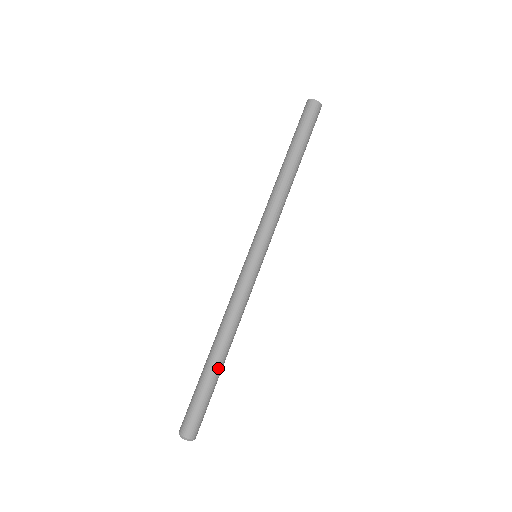
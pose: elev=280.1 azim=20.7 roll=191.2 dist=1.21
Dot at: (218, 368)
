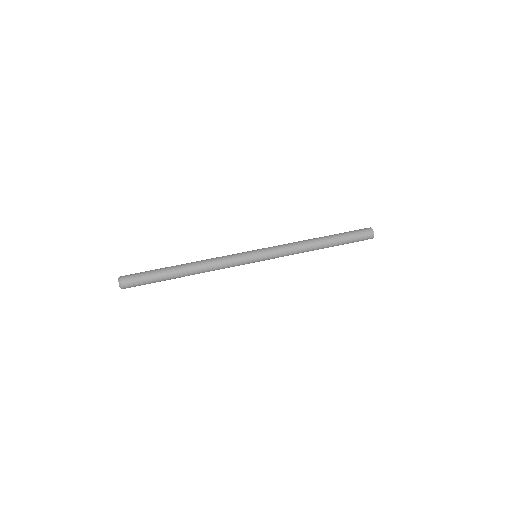
Dot at: (173, 267)
